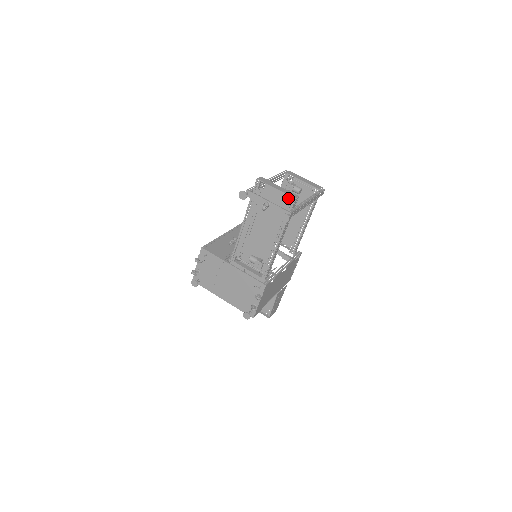
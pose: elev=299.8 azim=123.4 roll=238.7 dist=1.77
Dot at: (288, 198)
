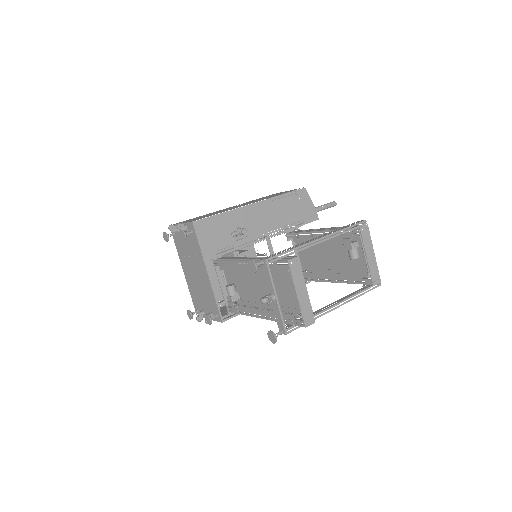
Dot at: (300, 315)
